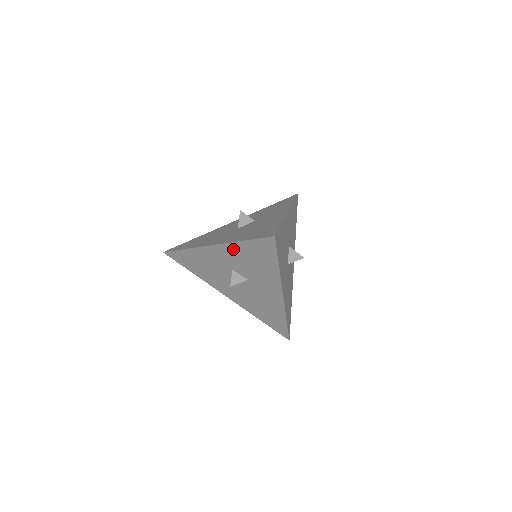
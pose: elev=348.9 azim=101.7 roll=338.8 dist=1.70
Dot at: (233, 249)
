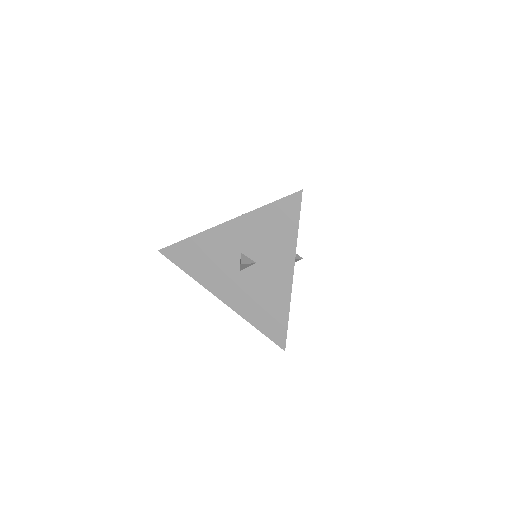
Dot at: (250, 221)
